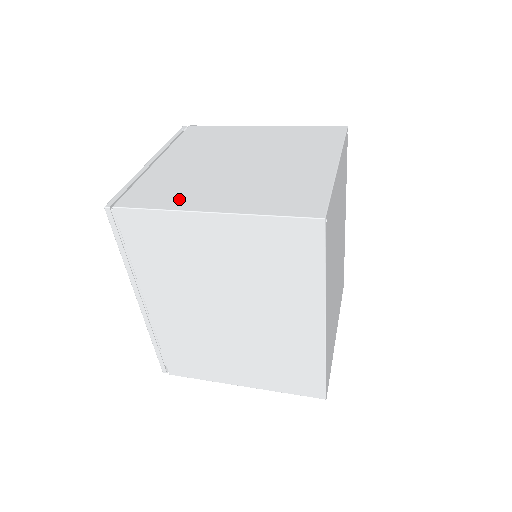
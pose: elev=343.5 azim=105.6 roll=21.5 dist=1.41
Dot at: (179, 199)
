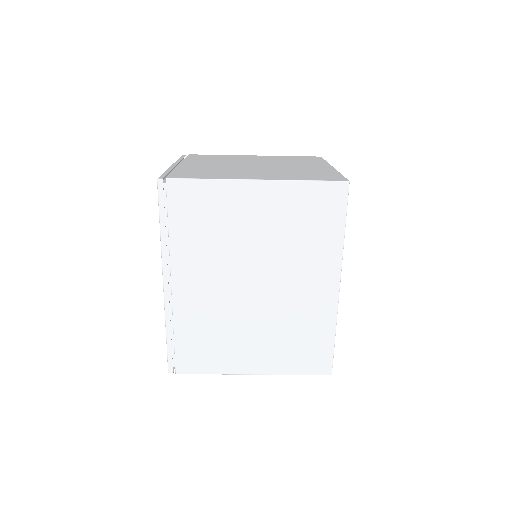
Dot at: (223, 176)
